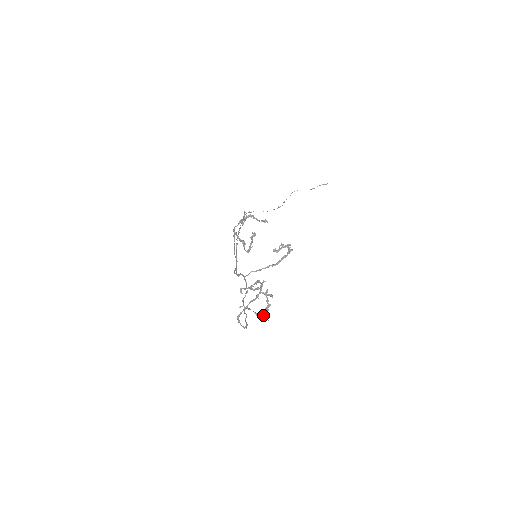
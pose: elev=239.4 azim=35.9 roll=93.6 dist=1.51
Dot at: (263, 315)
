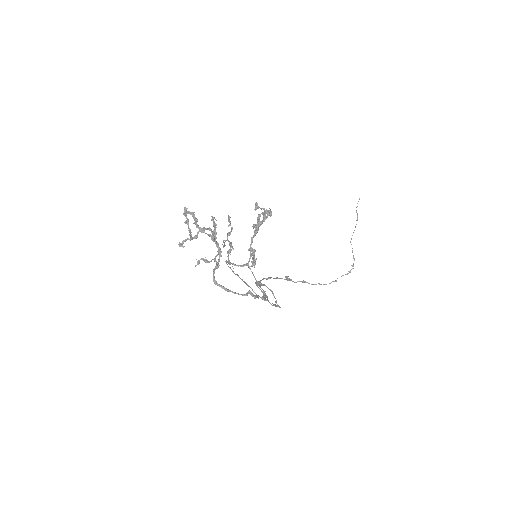
Dot at: occluded
